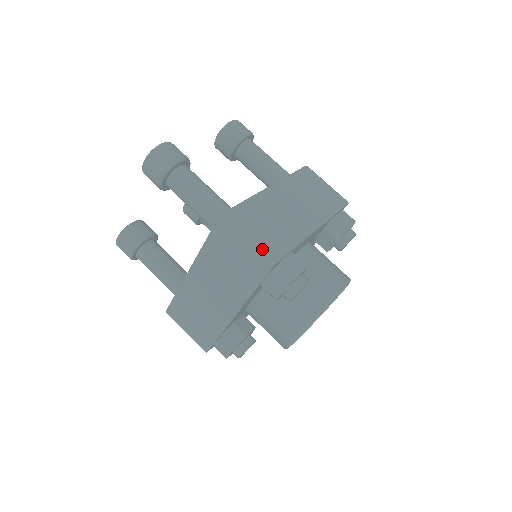
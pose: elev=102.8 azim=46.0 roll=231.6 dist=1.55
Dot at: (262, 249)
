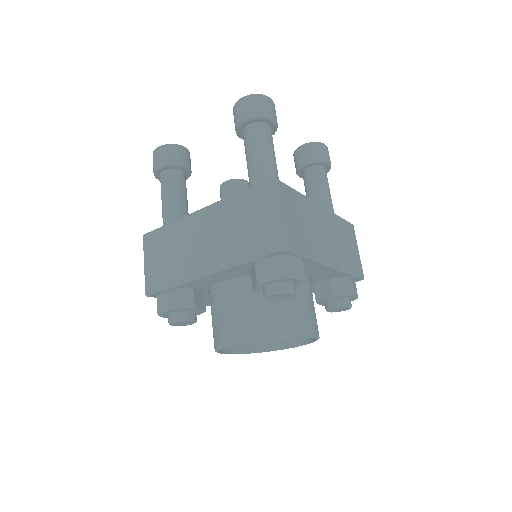
Dot at: (284, 230)
